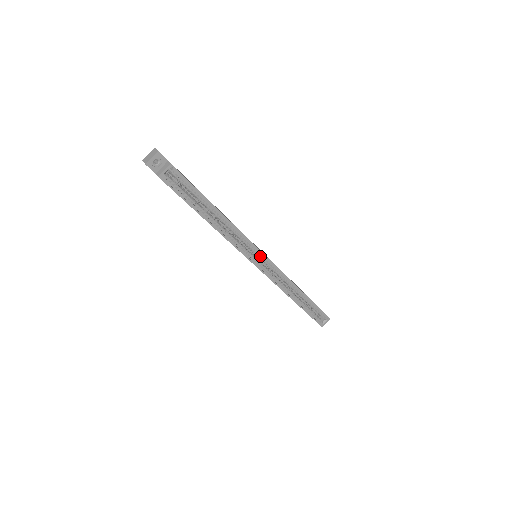
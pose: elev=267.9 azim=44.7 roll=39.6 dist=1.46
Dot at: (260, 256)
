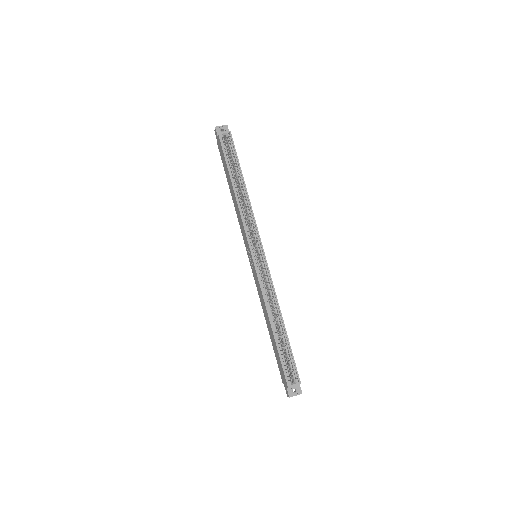
Dot at: (259, 249)
